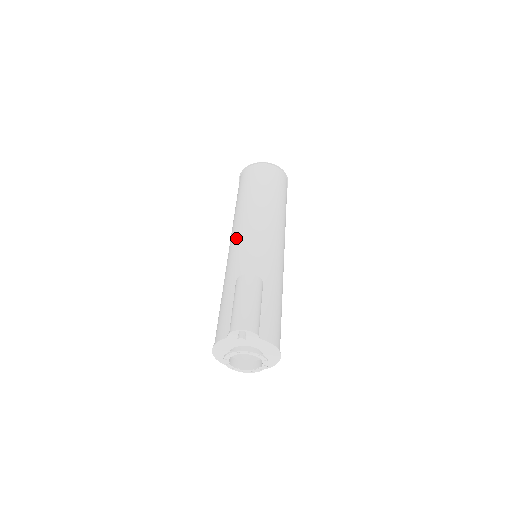
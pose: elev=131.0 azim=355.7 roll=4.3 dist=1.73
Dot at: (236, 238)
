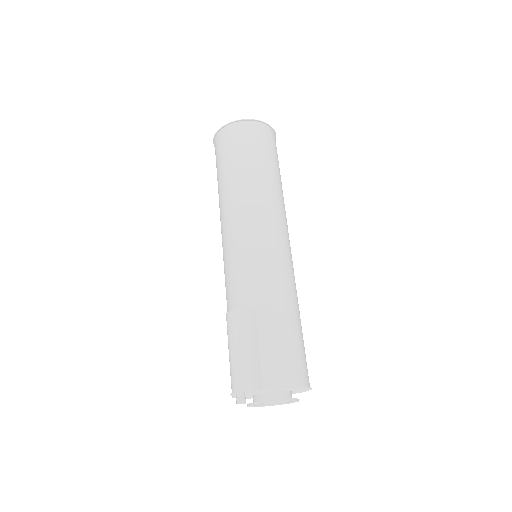
Dot at: occluded
